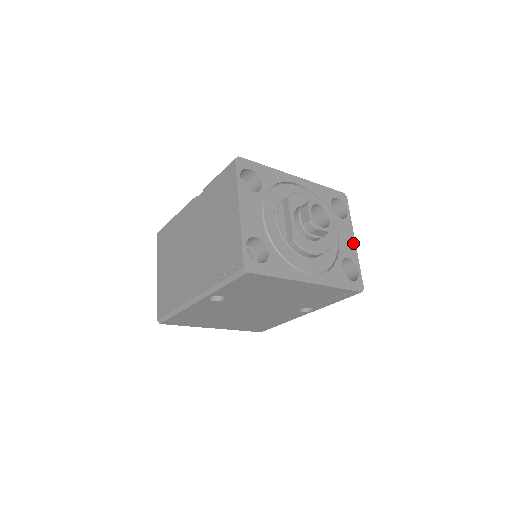
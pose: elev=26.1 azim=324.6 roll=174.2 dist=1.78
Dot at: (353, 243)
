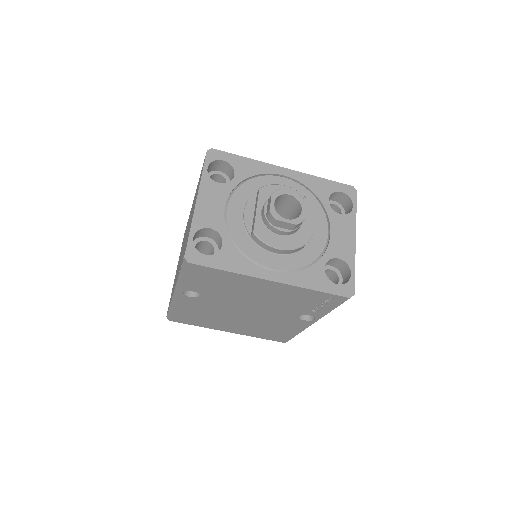
Dot at: (352, 242)
